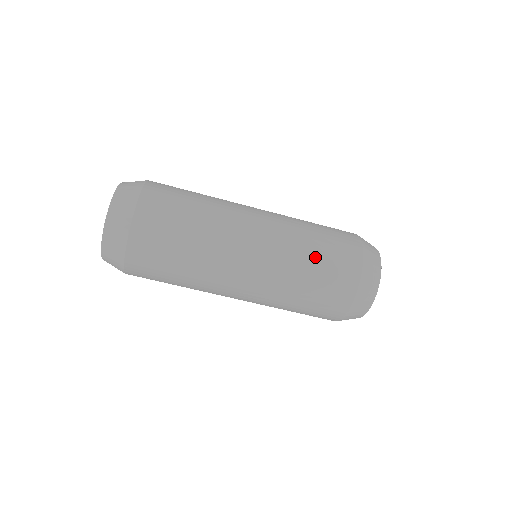
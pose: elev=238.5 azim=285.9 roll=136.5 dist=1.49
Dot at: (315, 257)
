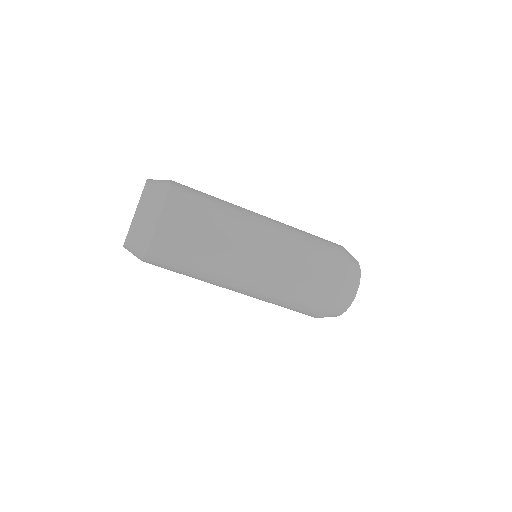
Dot at: (300, 289)
